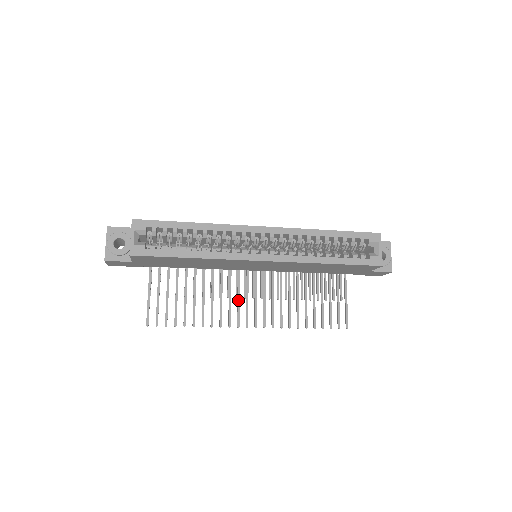
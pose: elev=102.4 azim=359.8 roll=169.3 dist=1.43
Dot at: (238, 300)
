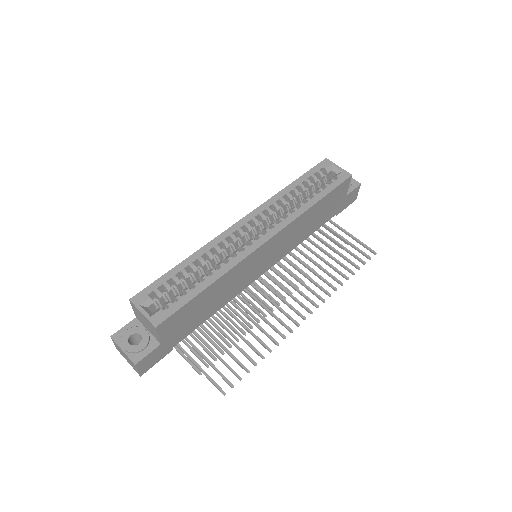
Dot at: (276, 306)
